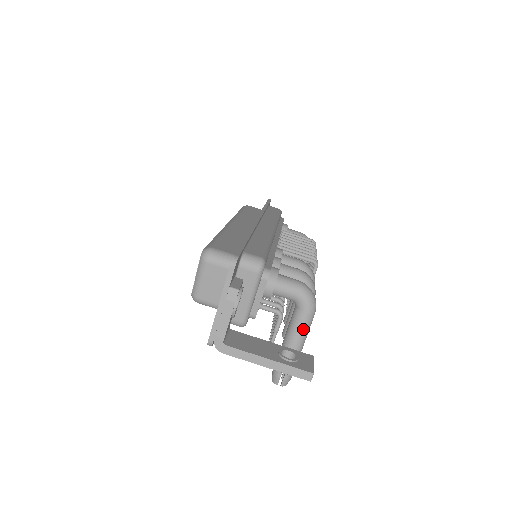
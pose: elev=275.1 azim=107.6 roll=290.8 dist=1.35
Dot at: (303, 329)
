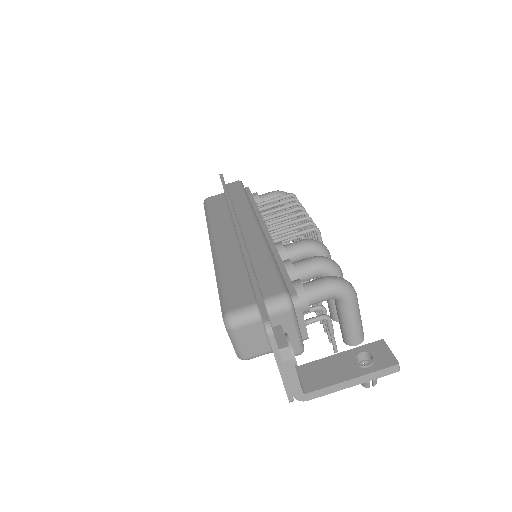
Dot at: (355, 316)
